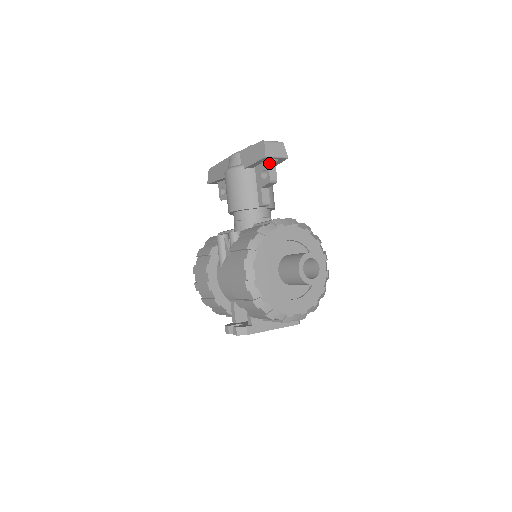
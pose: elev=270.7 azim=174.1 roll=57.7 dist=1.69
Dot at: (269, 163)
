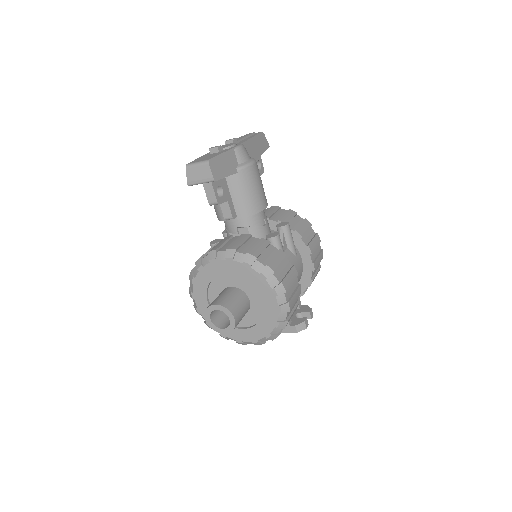
Dot at: (204, 185)
